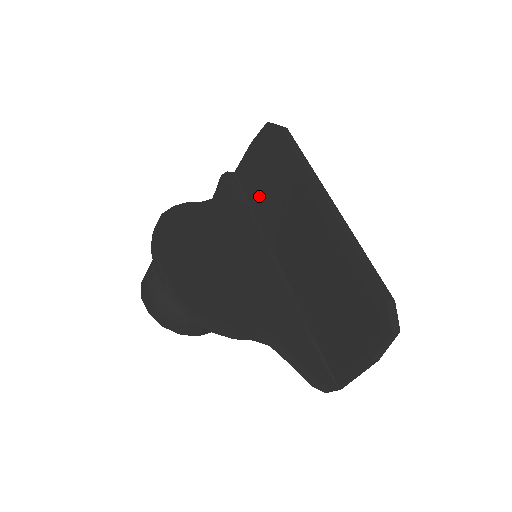
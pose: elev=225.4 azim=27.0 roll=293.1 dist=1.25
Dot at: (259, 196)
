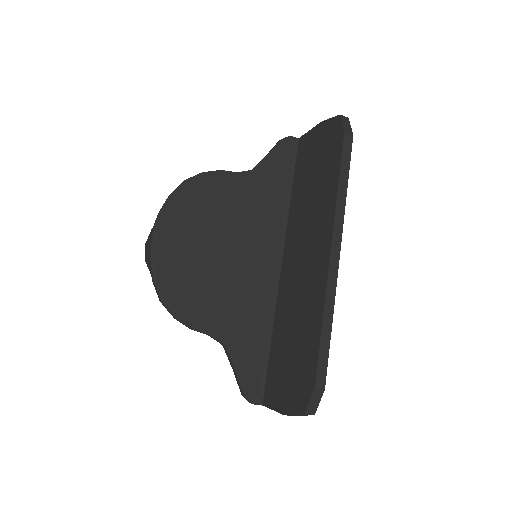
Dot at: (300, 186)
